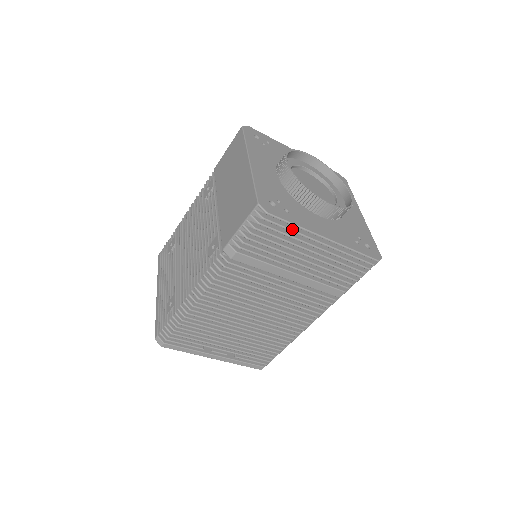
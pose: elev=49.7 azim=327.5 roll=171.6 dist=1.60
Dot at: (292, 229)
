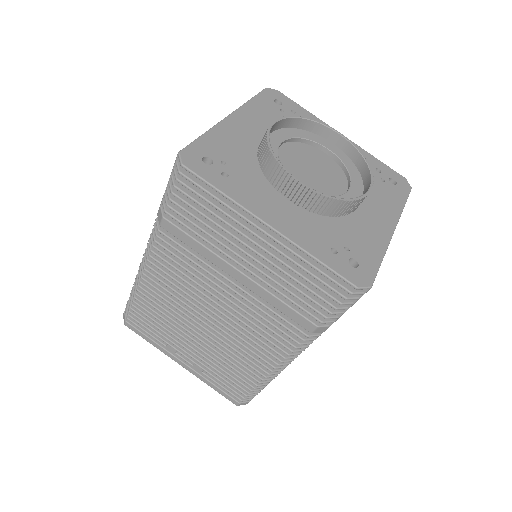
Dot at: (220, 198)
